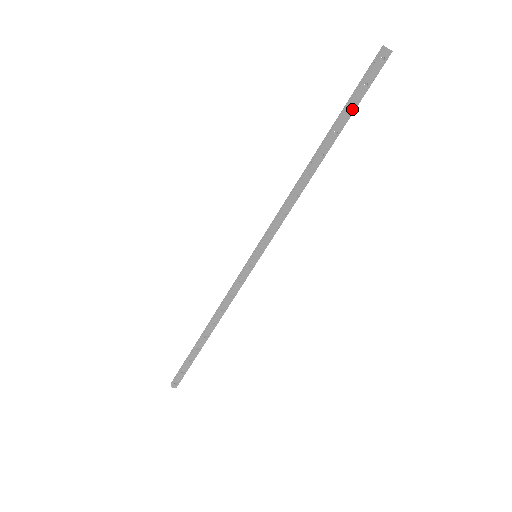
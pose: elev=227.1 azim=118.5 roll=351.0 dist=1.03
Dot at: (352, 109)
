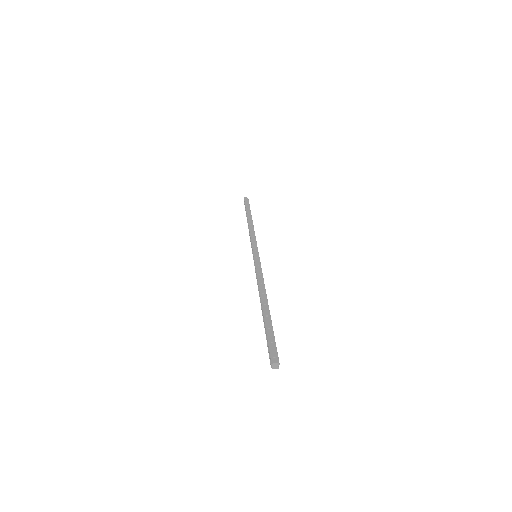
Dot at: occluded
